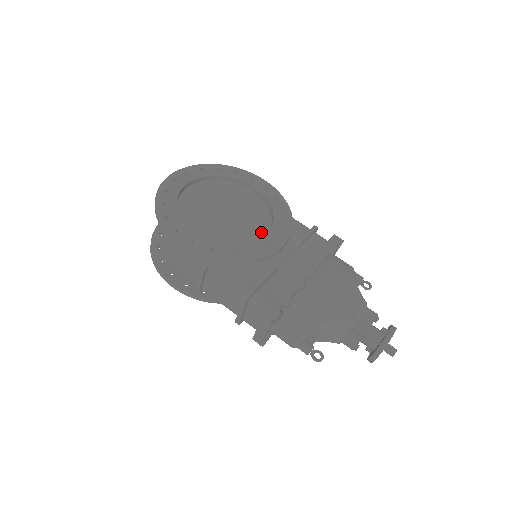
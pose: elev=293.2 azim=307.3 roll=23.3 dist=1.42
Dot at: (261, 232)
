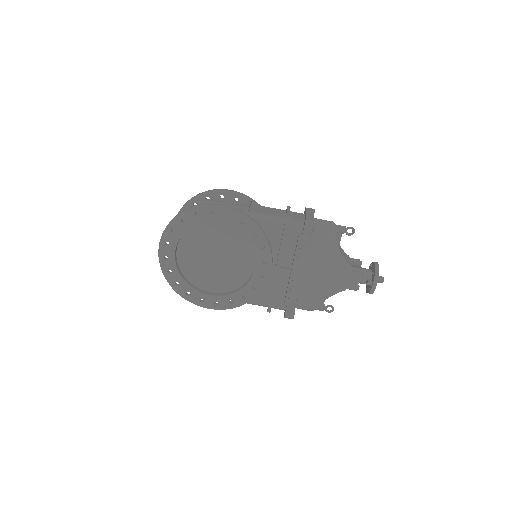
Dot at: (250, 261)
